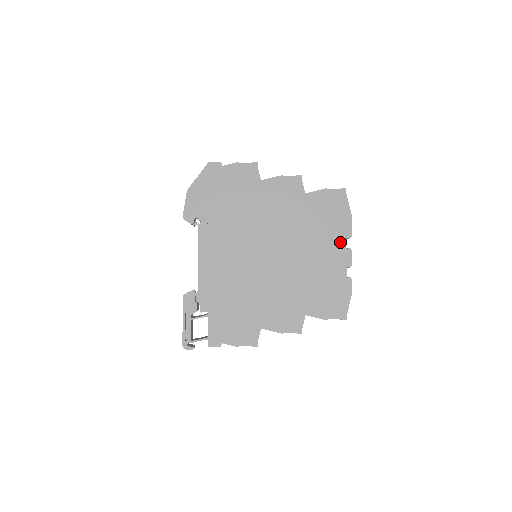
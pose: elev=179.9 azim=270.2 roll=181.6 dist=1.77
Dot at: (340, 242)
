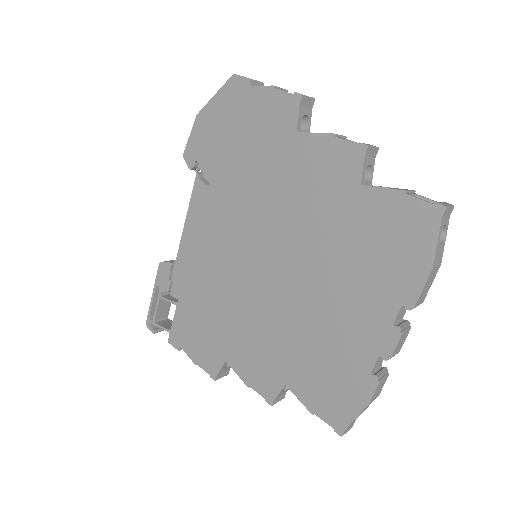
Dot at: (386, 306)
